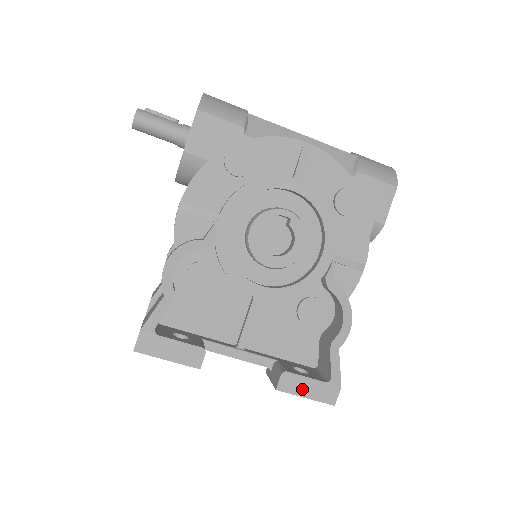
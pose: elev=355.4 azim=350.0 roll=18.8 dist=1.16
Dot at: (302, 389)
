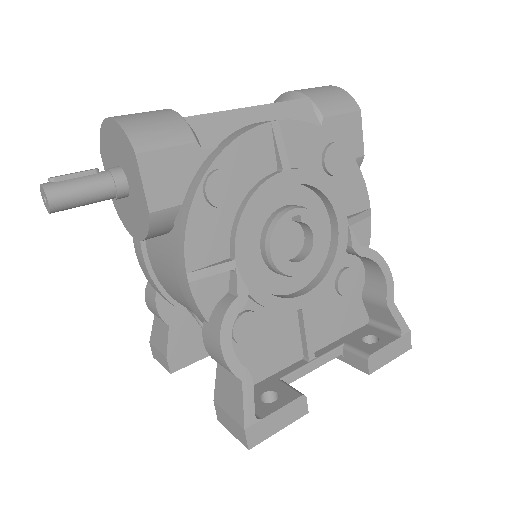
Dot at: (386, 357)
